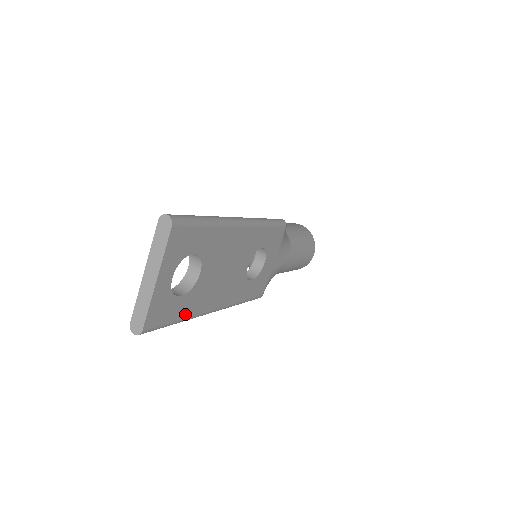
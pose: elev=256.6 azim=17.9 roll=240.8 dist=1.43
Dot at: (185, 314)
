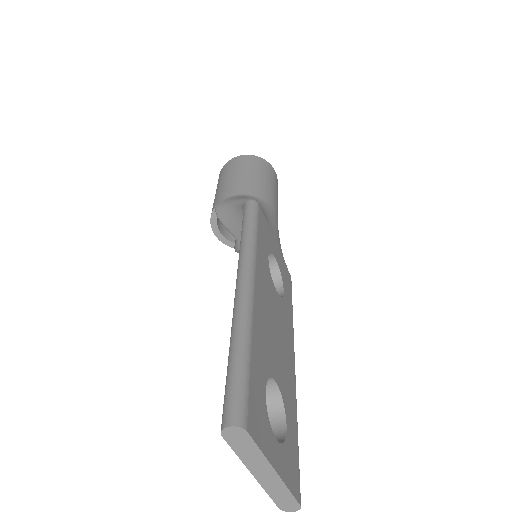
Dot at: (295, 421)
